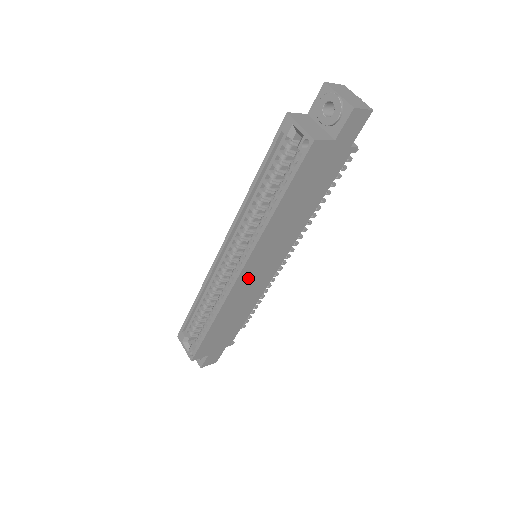
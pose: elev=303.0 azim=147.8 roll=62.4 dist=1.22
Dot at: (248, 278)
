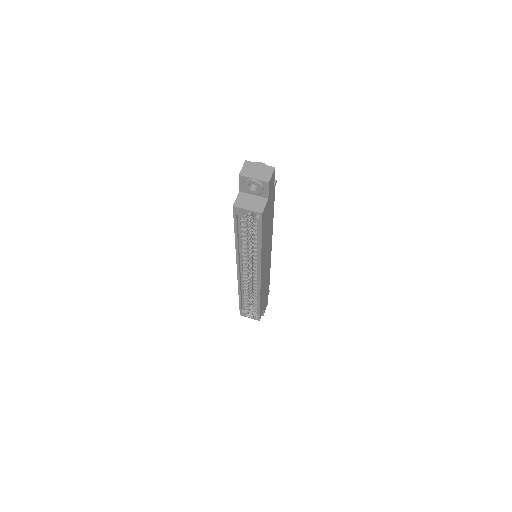
Dot at: (264, 272)
